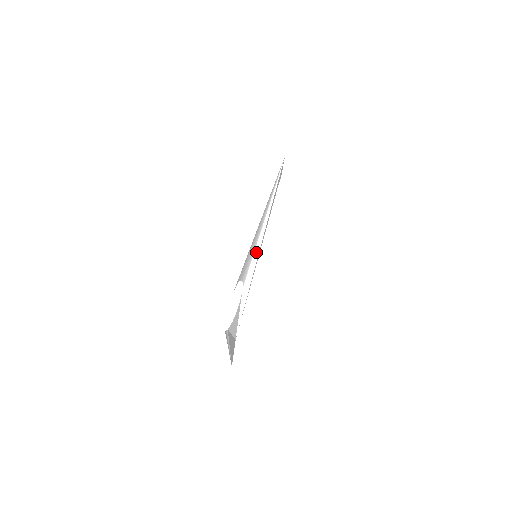
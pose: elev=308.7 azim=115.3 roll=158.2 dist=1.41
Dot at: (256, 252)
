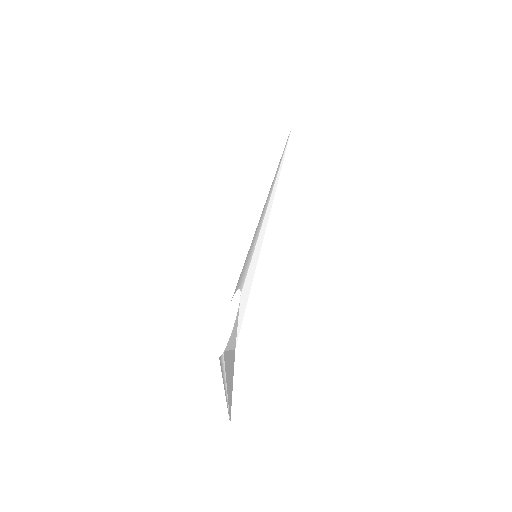
Dot at: (256, 252)
